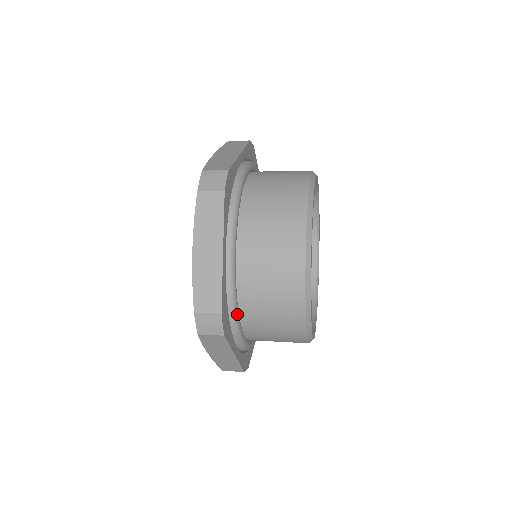
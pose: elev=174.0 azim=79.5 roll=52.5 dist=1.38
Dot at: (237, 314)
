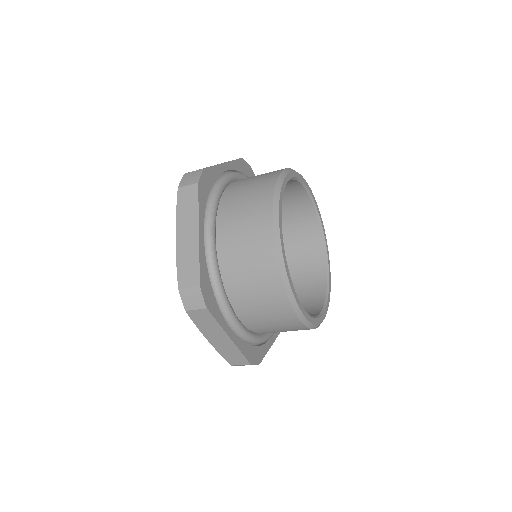
Dot at: (223, 293)
